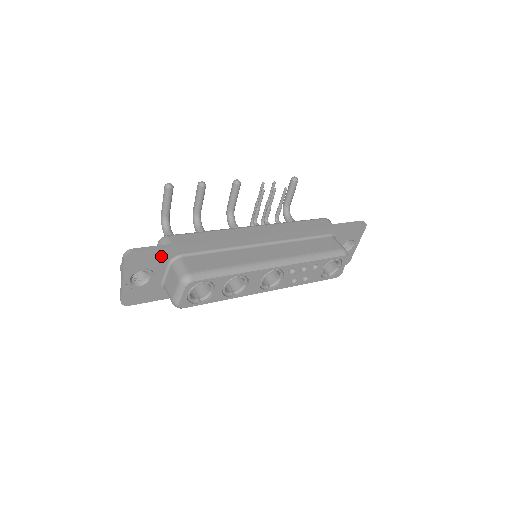
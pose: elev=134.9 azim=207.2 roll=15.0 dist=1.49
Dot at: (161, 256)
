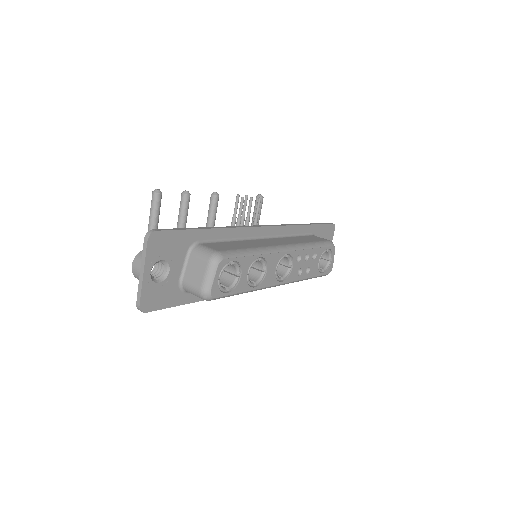
Dot at: (181, 241)
